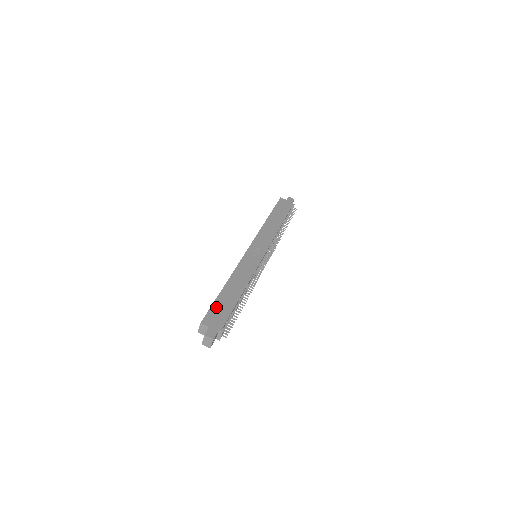
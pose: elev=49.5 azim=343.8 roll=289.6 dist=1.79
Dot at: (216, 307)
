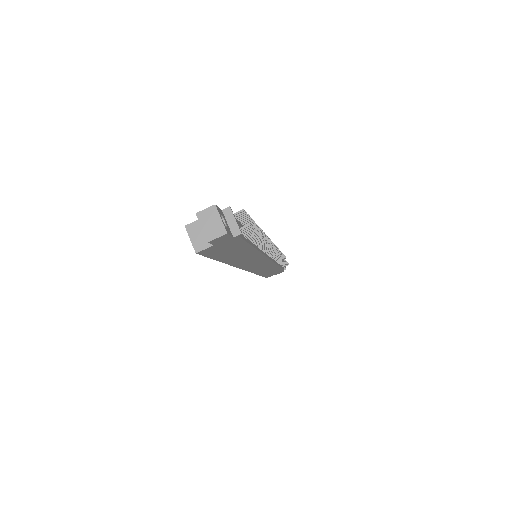
Dot at: occluded
